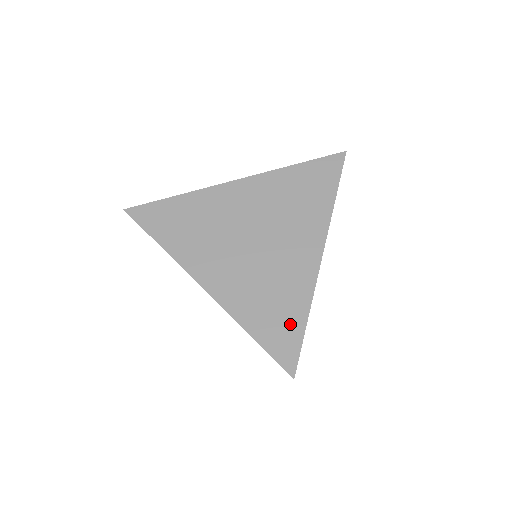
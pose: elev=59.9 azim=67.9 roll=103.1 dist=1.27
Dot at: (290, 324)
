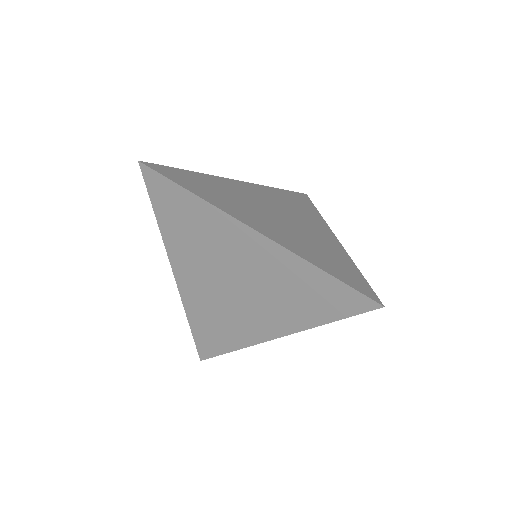
Dot at: (349, 270)
